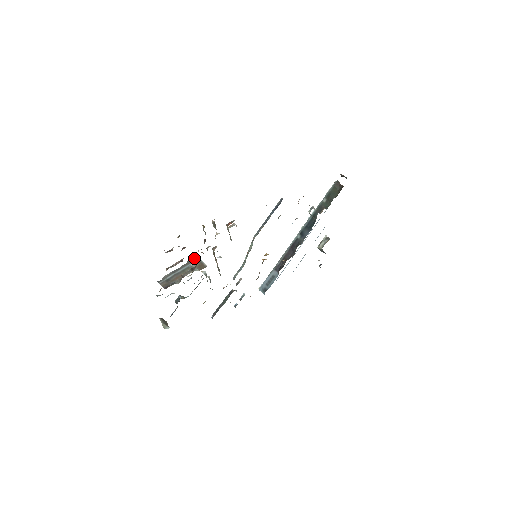
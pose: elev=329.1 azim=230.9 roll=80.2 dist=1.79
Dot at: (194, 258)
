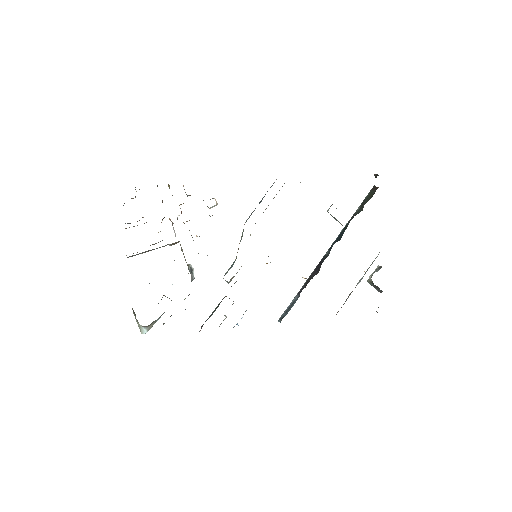
Dot at: (175, 242)
